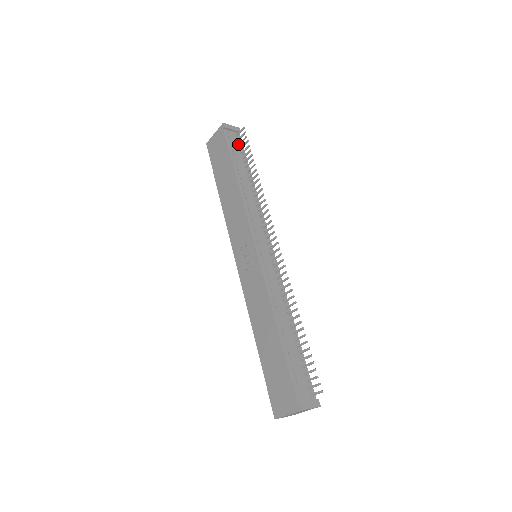
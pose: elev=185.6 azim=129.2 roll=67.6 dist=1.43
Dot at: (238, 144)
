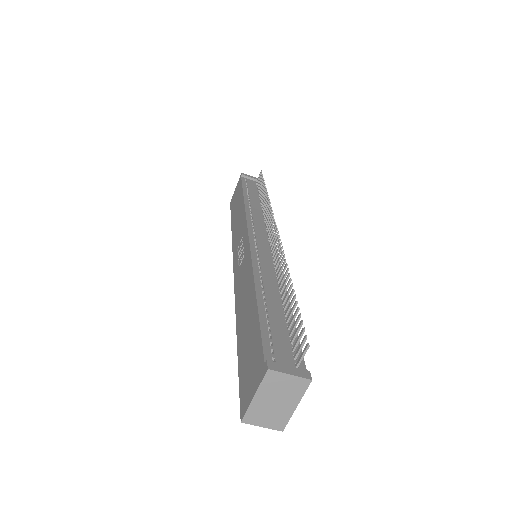
Dot at: (256, 186)
